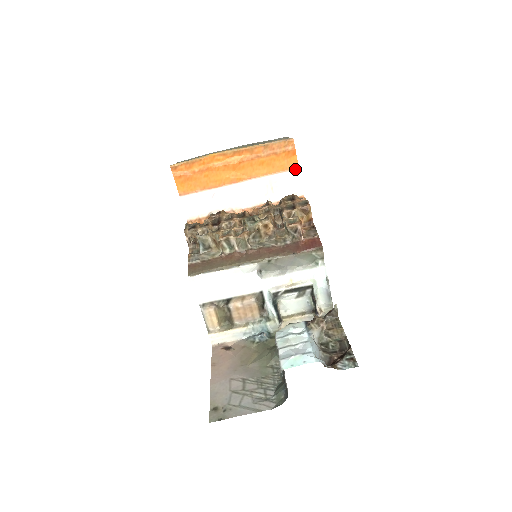
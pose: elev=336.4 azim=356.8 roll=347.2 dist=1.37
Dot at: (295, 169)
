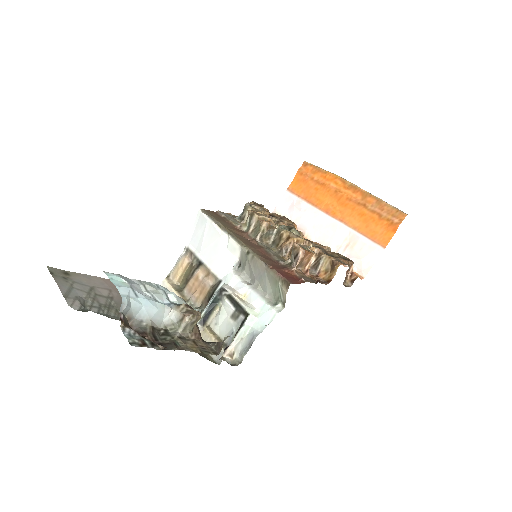
Dot at: (382, 245)
